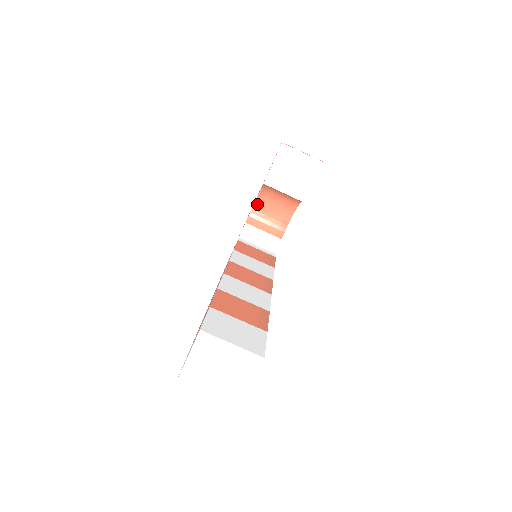
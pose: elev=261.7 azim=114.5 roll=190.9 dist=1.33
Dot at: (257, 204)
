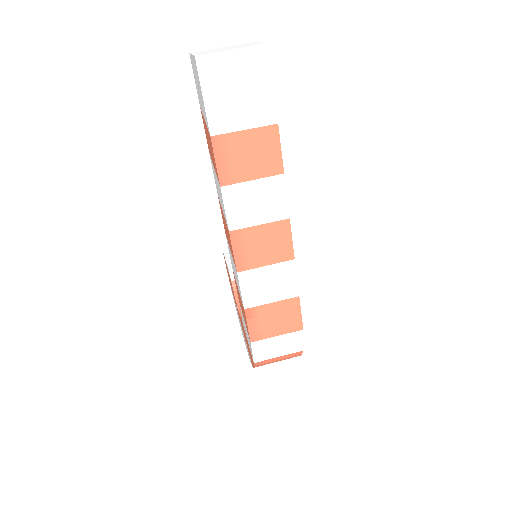
Dot at: occluded
